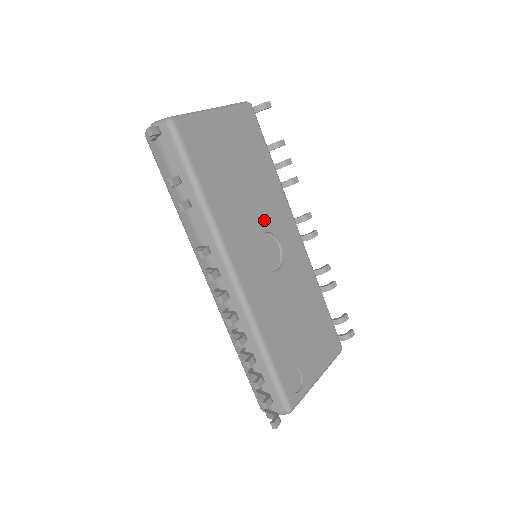
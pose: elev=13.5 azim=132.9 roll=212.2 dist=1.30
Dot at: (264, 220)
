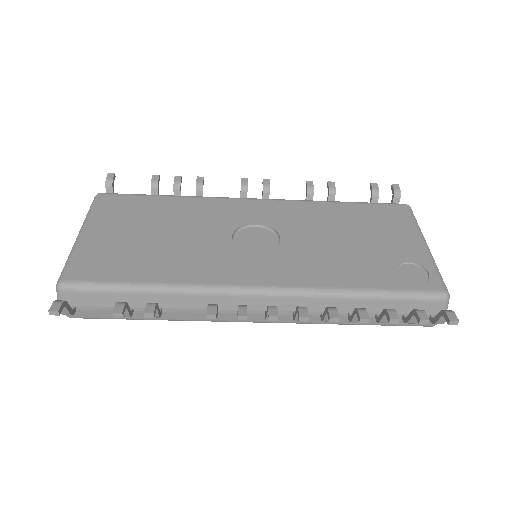
Dot at: (219, 231)
